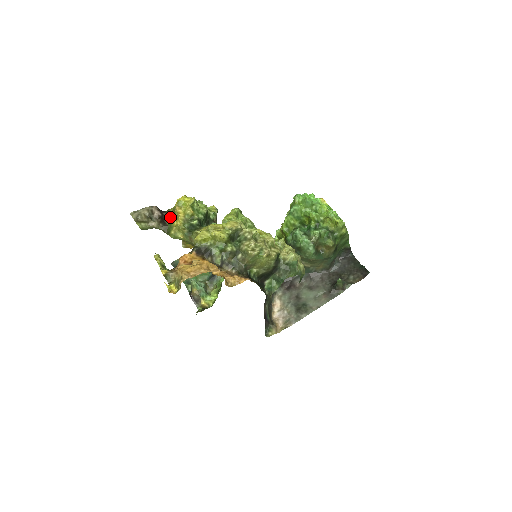
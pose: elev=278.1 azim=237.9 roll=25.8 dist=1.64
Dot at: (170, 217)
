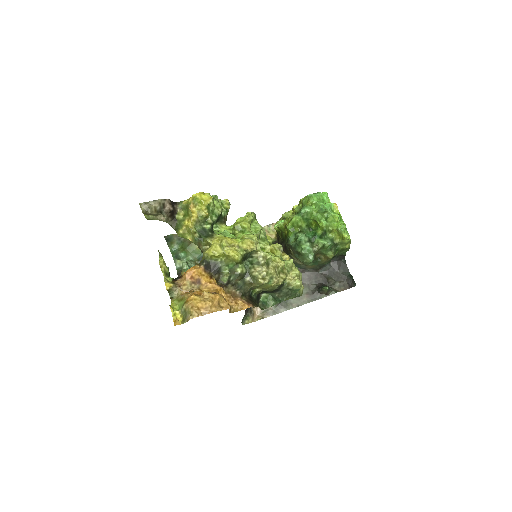
Dot at: (181, 211)
